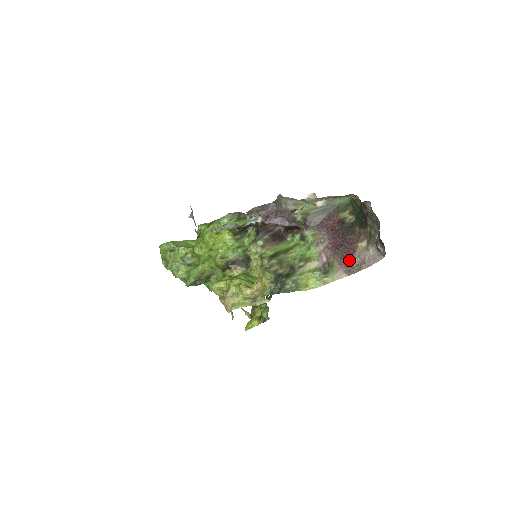
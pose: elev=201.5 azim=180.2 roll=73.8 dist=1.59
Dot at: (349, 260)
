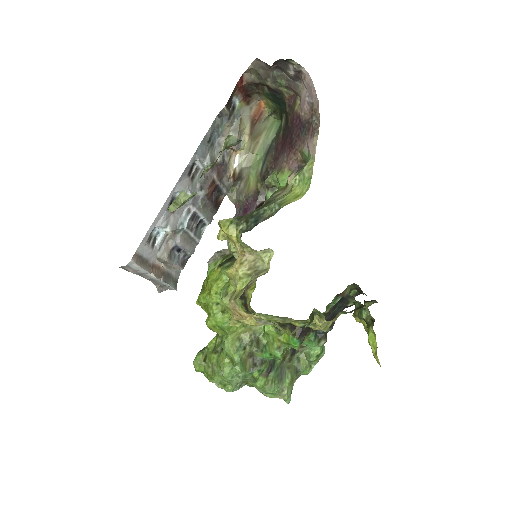
Dot at: (303, 127)
